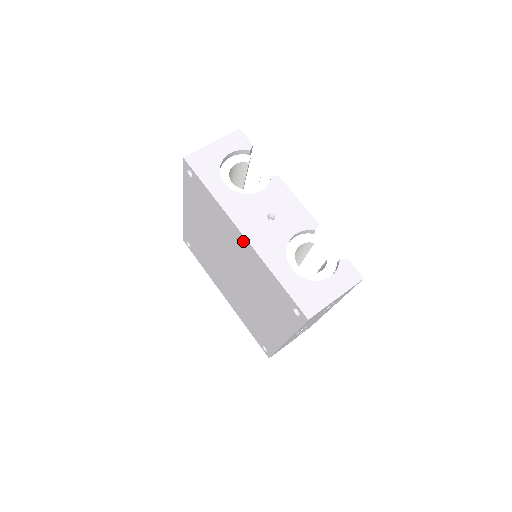
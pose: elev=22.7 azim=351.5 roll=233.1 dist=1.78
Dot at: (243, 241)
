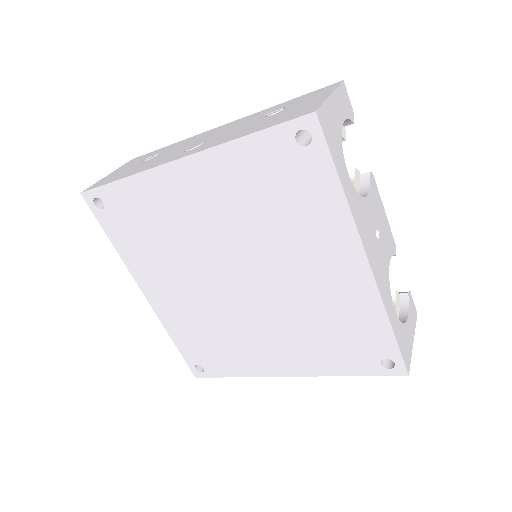
Dot at: (356, 268)
